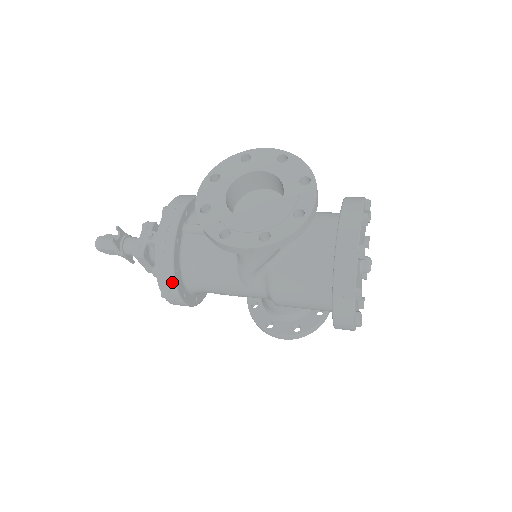
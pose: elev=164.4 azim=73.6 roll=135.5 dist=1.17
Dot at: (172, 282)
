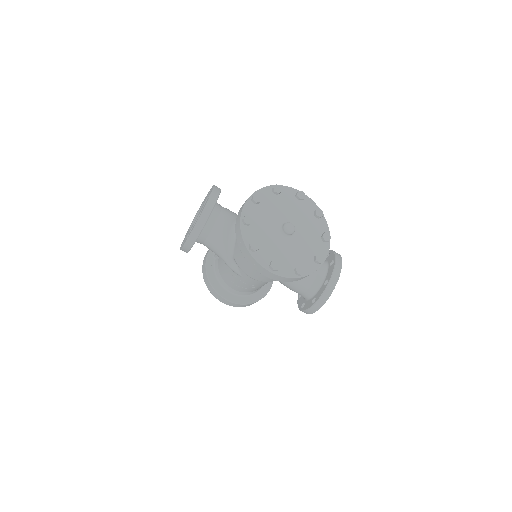
Dot at: (212, 289)
